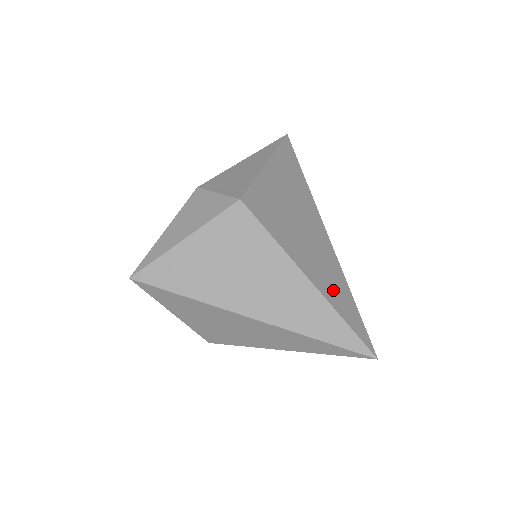
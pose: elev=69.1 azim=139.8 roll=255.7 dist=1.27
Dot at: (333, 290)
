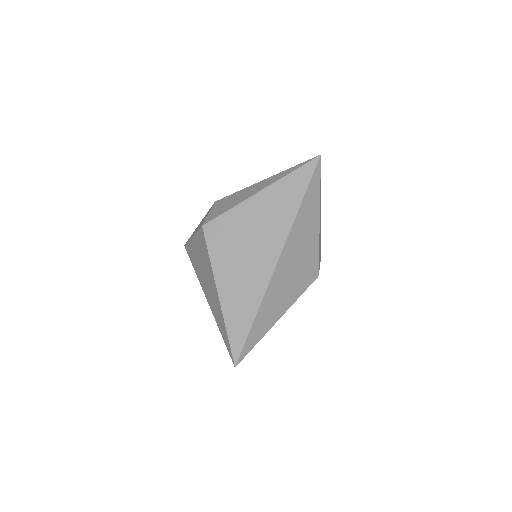
Dot at: (236, 309)
